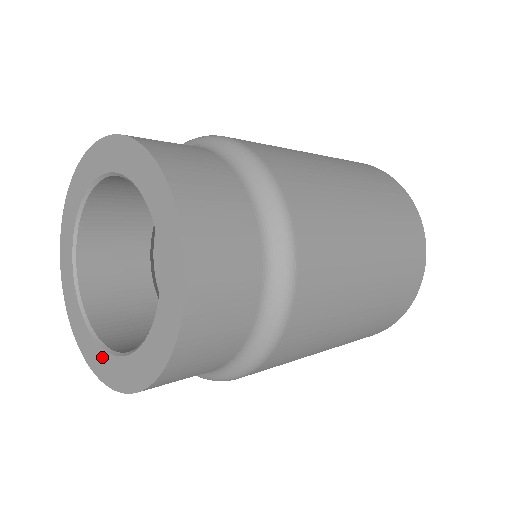
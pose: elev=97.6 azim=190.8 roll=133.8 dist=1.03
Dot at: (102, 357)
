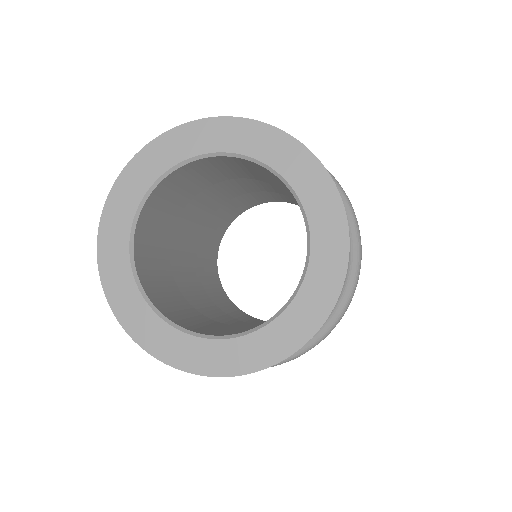
Dot at: (273, 332)
